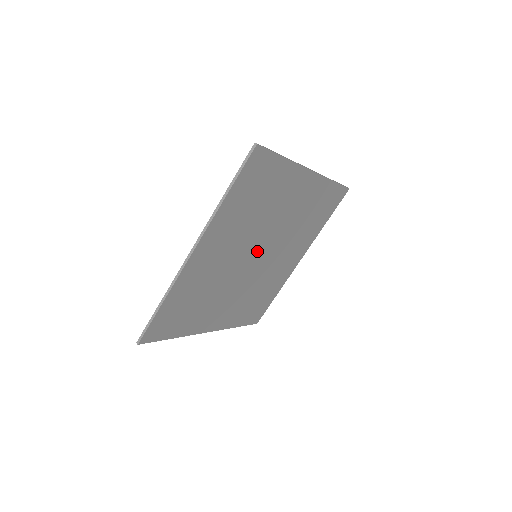
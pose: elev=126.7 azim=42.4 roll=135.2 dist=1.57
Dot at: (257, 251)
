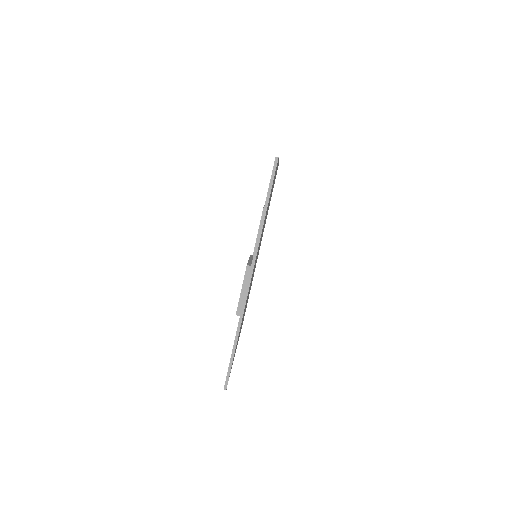
Dot at: (258, 251)
